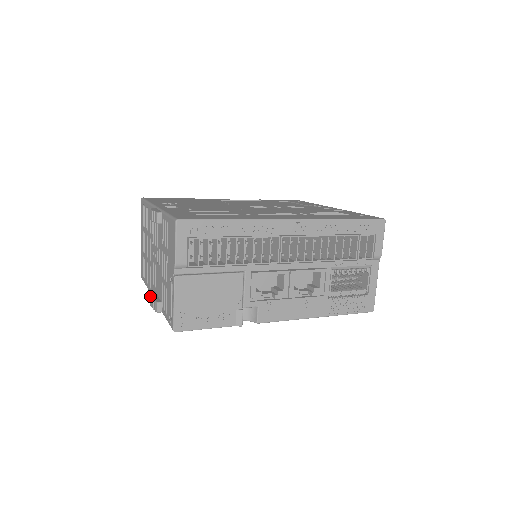
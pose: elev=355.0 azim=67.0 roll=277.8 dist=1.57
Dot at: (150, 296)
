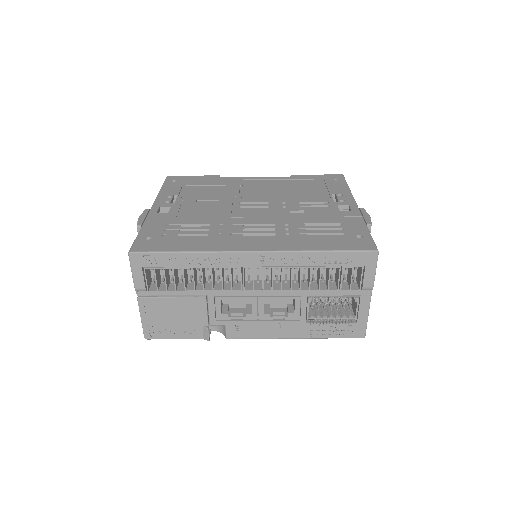
Dot at: occluded
